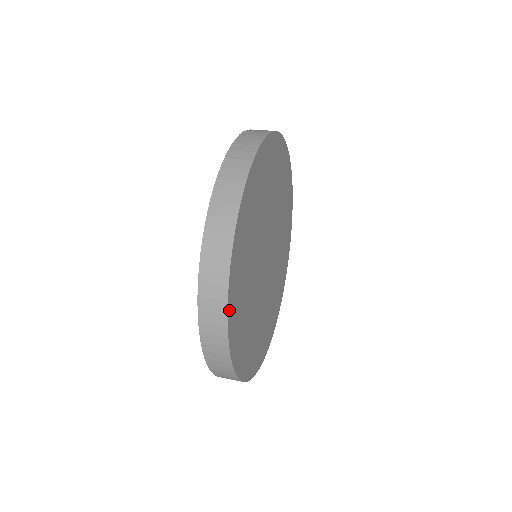
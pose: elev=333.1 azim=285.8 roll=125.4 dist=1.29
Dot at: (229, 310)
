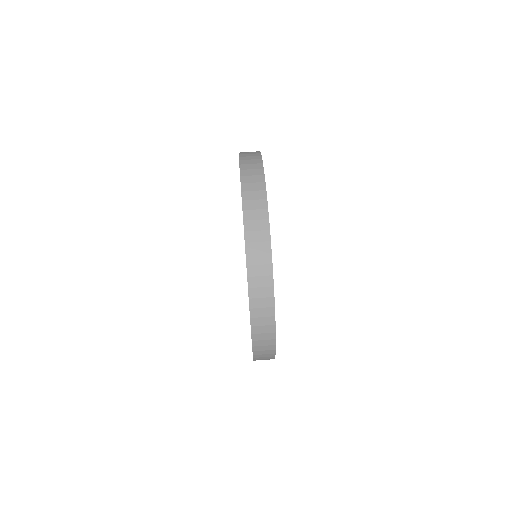
Dot at: occluded
